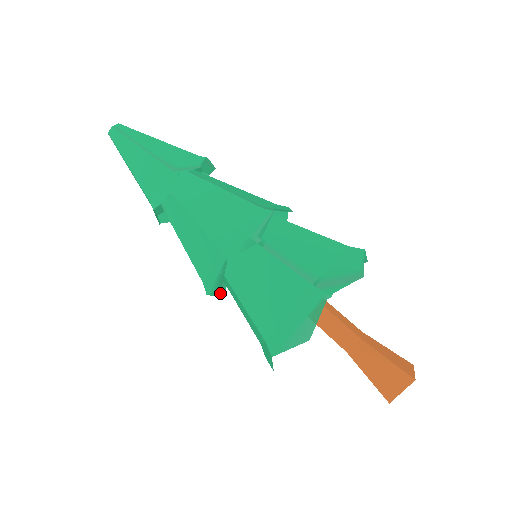
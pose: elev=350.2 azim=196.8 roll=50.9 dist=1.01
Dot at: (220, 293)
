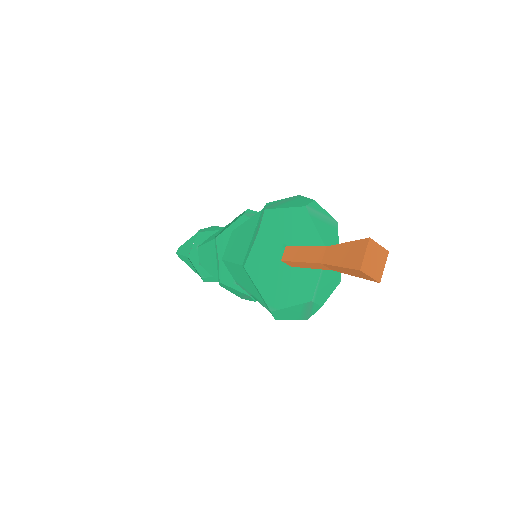
Dot at: (239, 296)
